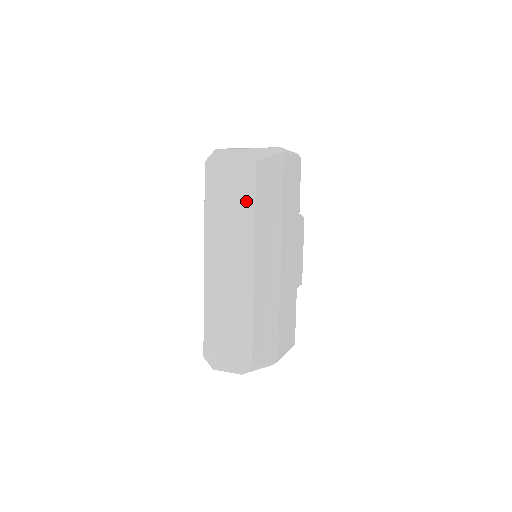
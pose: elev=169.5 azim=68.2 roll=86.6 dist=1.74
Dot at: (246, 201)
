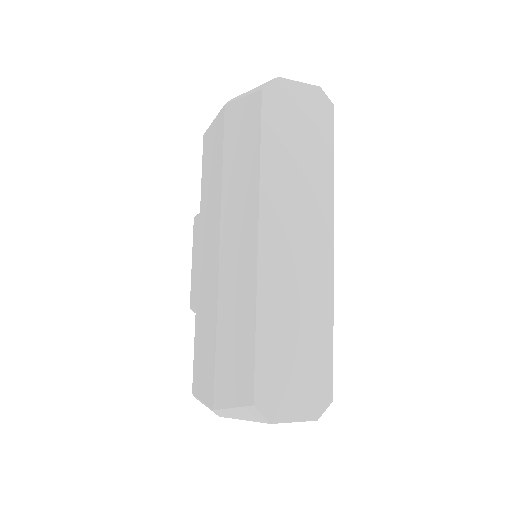
Dot at: (322, 155)
